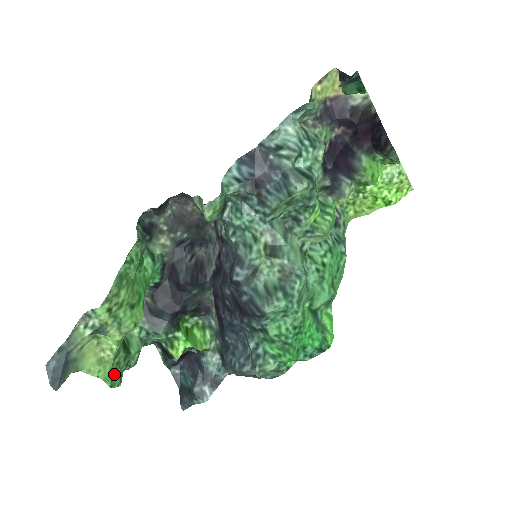
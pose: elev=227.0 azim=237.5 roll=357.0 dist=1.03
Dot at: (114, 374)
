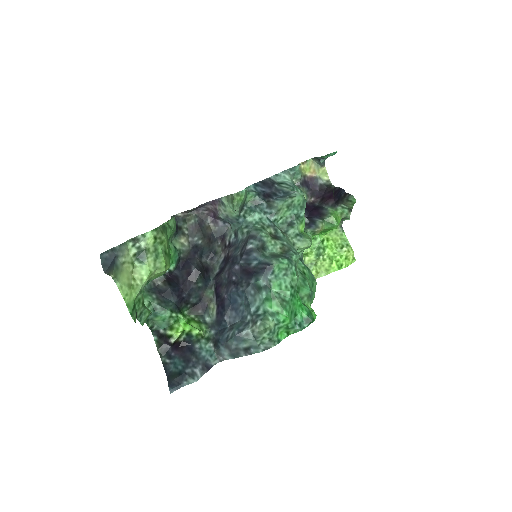
Dot at: (134, 307)
